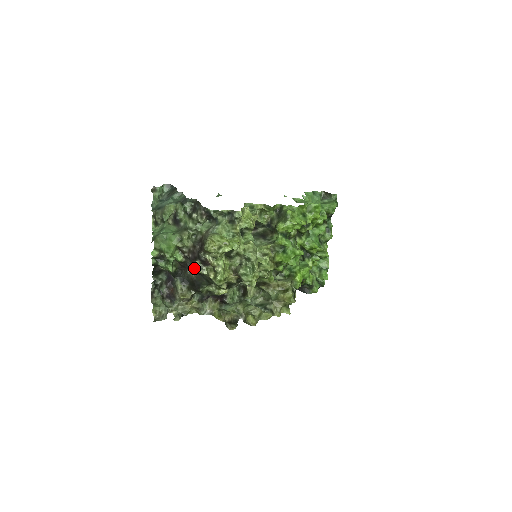
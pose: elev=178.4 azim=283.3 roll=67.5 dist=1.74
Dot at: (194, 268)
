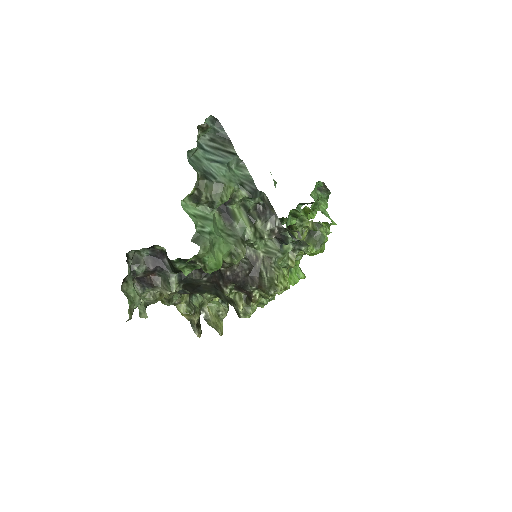
Dot at: (215, 279)
